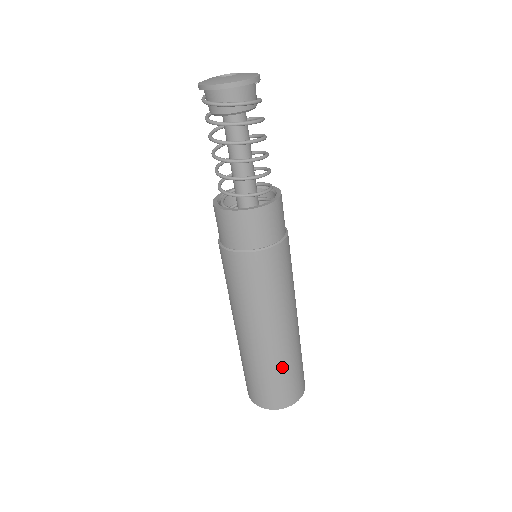
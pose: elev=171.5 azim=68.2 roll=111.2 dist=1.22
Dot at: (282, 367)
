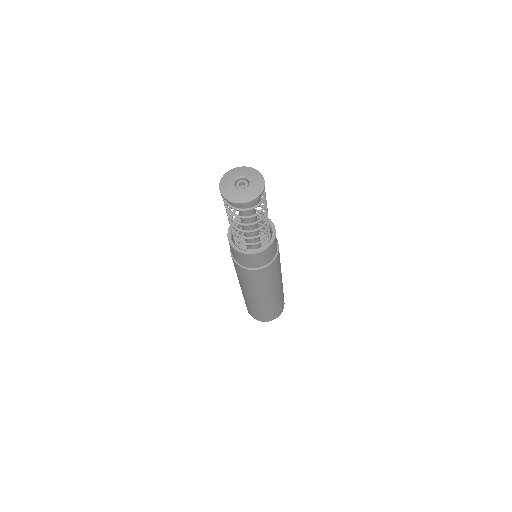
Dot at: (274, 305)
